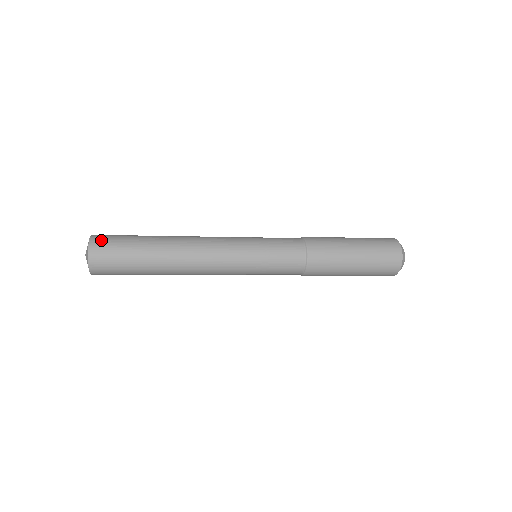
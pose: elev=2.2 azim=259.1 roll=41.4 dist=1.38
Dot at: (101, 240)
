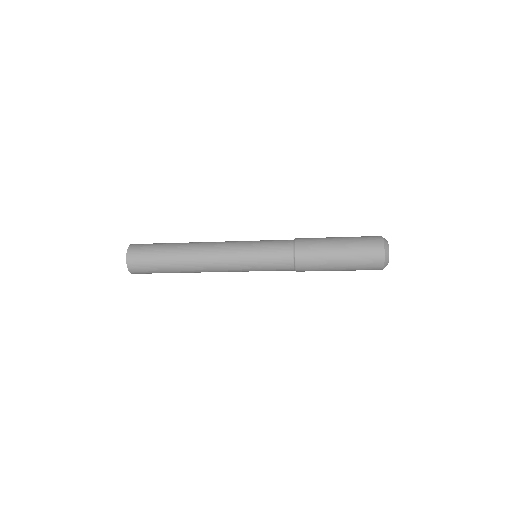
Dot at: (135, 252)
